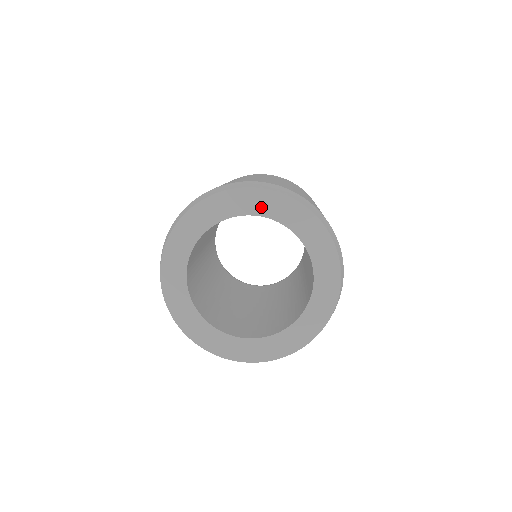
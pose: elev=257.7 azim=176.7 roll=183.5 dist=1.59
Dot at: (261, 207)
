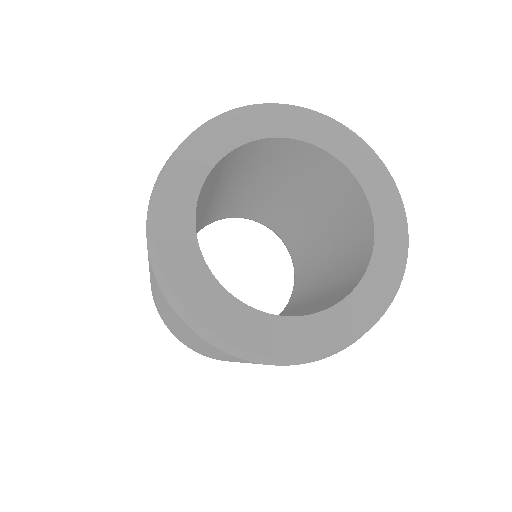
Dot at: (293, 127)
